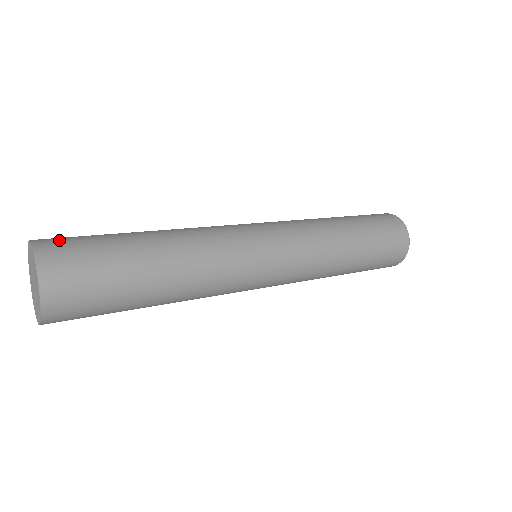
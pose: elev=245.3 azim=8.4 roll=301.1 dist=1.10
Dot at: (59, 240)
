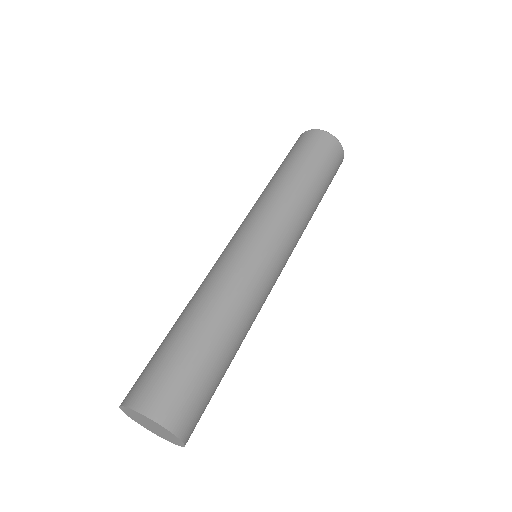
Dot at: (172, 402)
